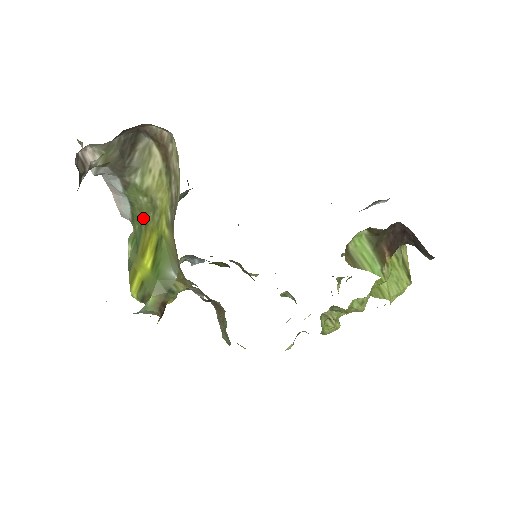
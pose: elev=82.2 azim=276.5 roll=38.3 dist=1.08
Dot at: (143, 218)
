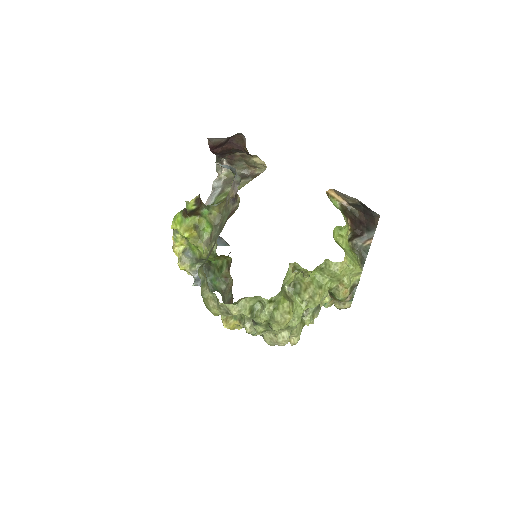
Dot at: occluded
